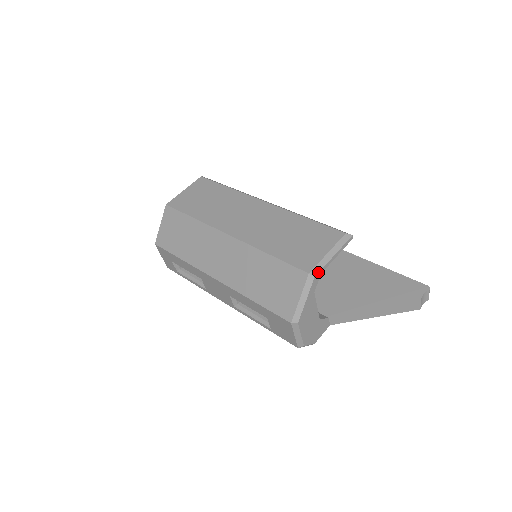
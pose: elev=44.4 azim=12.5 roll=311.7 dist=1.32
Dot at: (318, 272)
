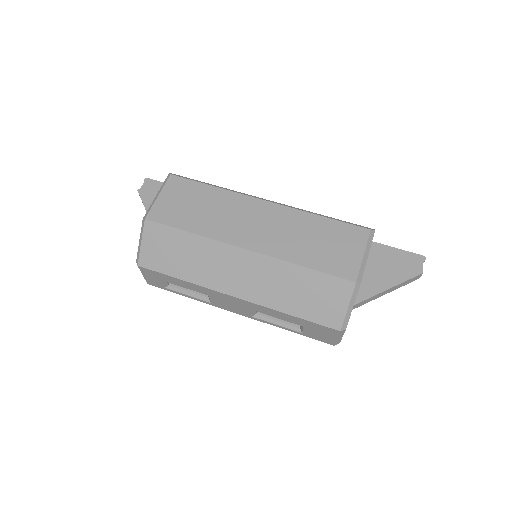
Dot at: occluded
